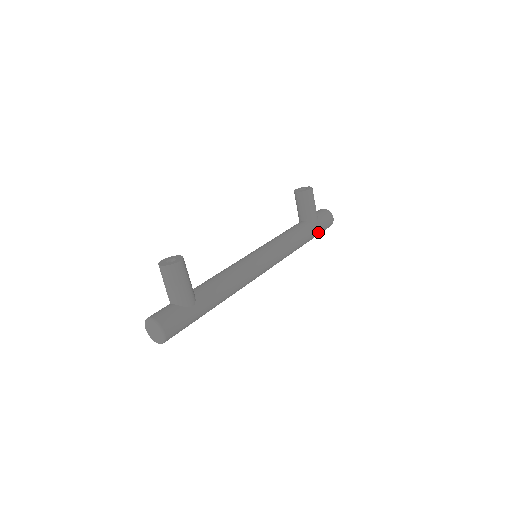
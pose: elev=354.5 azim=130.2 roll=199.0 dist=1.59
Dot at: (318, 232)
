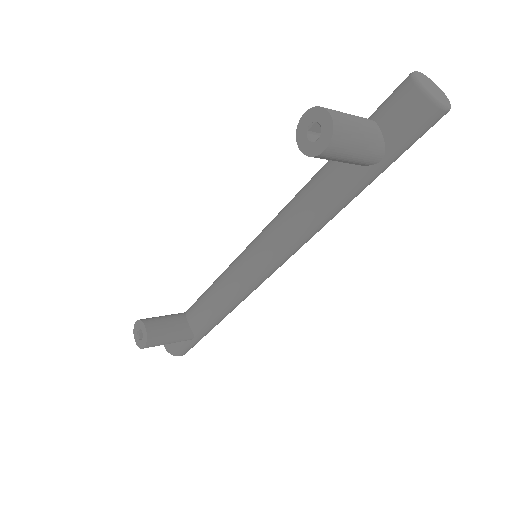
Dot at: (391, 163)
